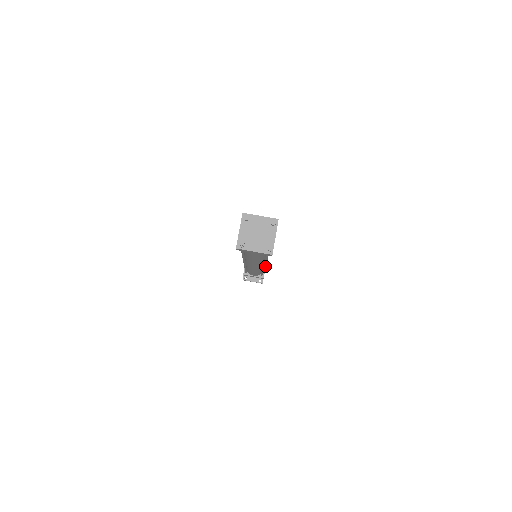
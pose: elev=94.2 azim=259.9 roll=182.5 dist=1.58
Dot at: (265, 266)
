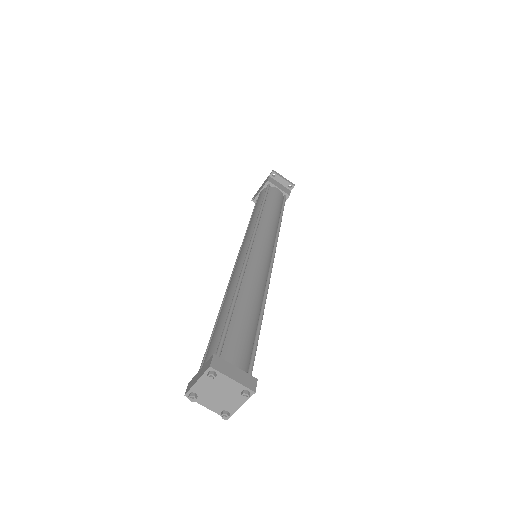
Dot at: occluded
